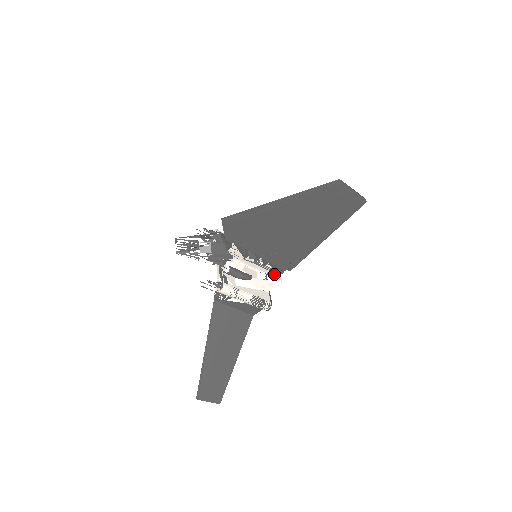
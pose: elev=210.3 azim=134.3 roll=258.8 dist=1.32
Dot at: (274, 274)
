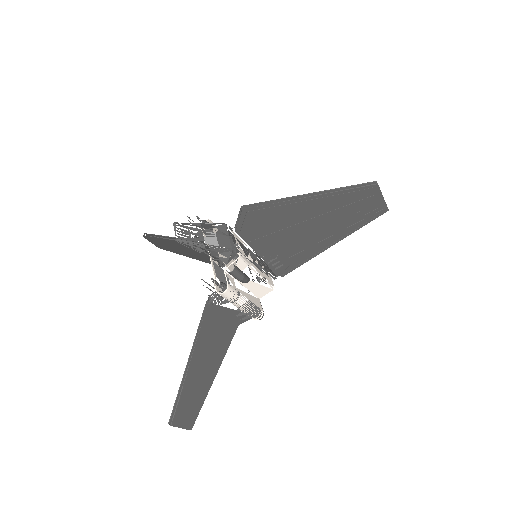
Dot at: (268, 279)
